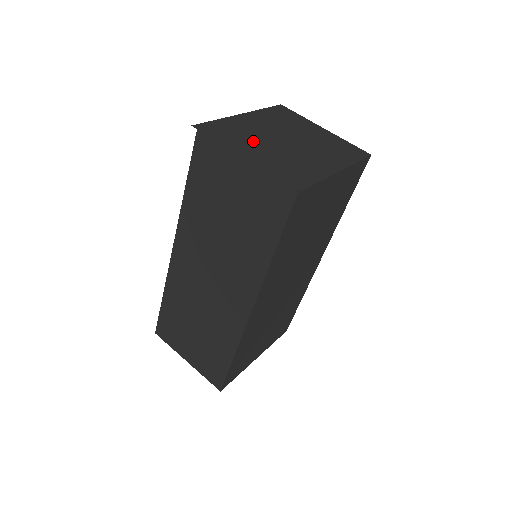
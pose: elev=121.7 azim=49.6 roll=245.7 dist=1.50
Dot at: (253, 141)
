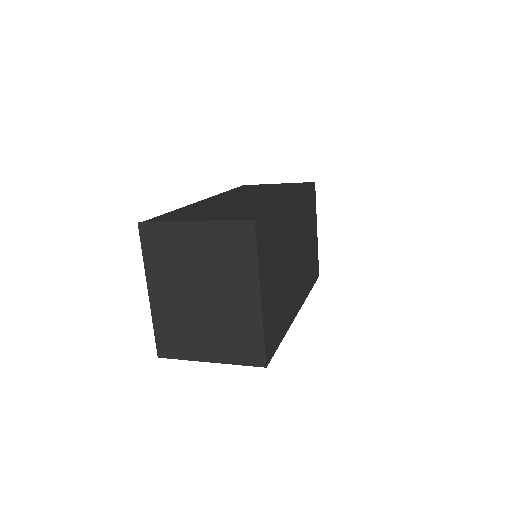
Dot at: occluded
